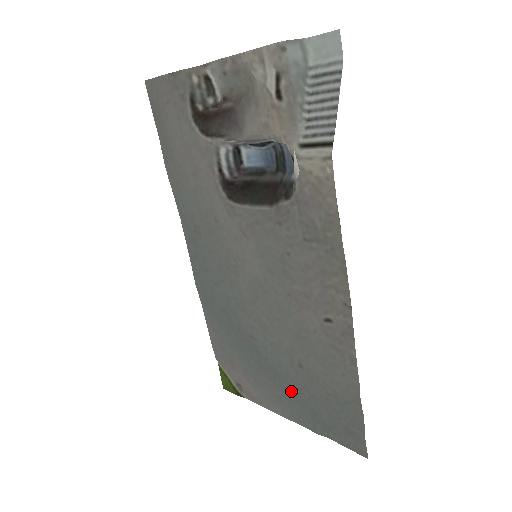
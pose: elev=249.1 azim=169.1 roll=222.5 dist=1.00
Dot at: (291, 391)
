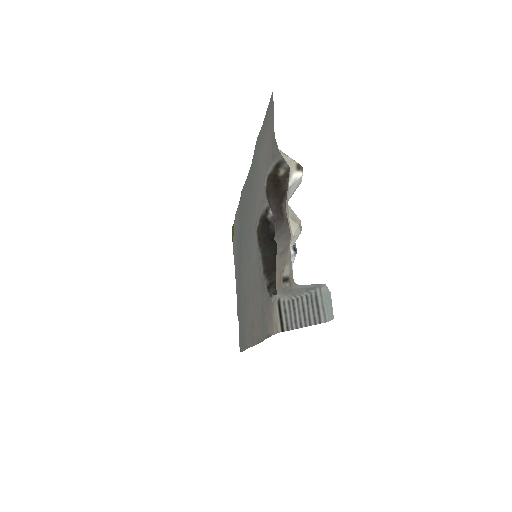
Dot at: (240, 293)
